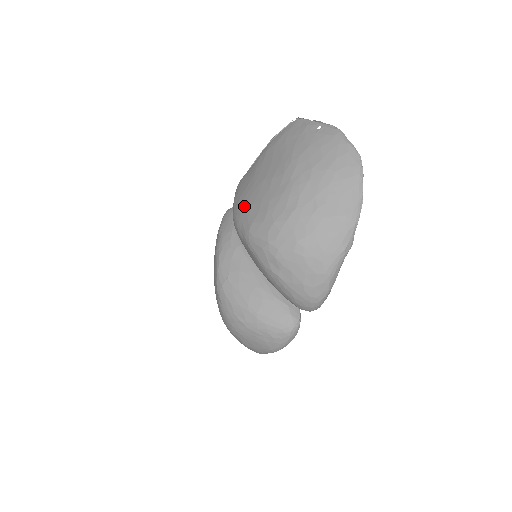
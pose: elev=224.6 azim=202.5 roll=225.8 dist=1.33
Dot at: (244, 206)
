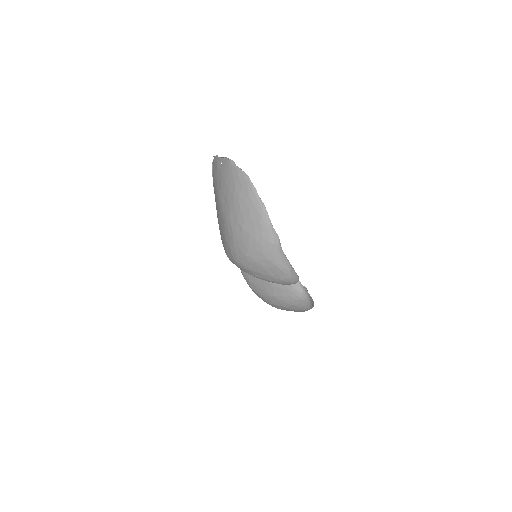
Dot at: occluded
